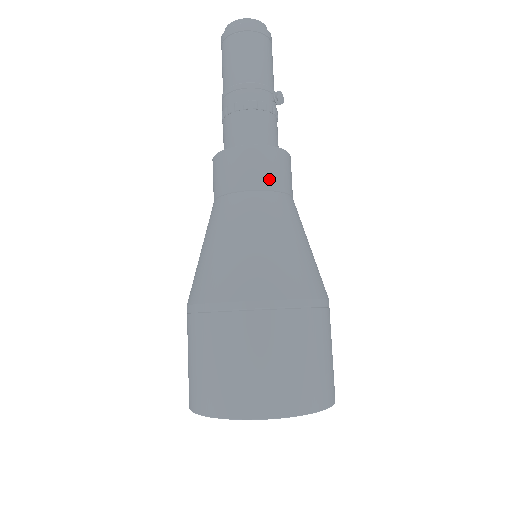
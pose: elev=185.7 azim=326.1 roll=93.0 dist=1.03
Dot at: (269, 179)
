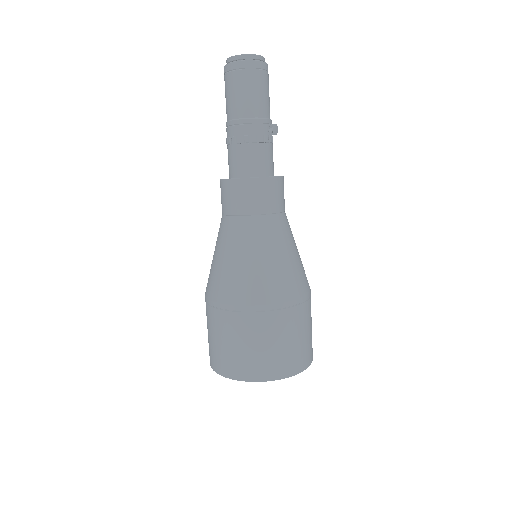
Dot at: (266, 205)
